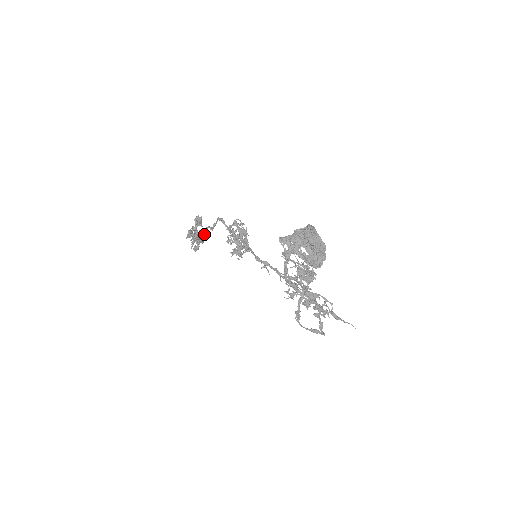
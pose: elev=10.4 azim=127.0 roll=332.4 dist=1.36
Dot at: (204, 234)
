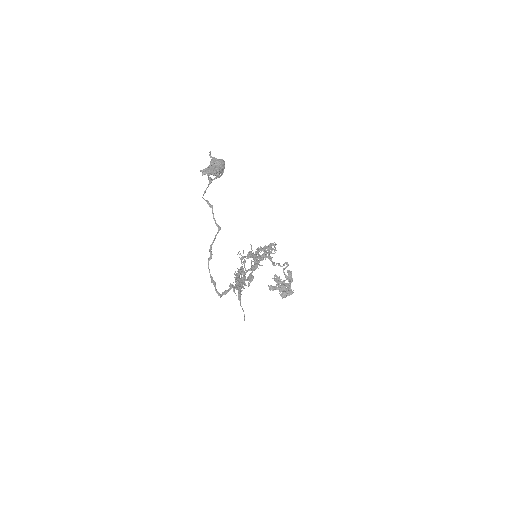
Dot at: (283, 282)
